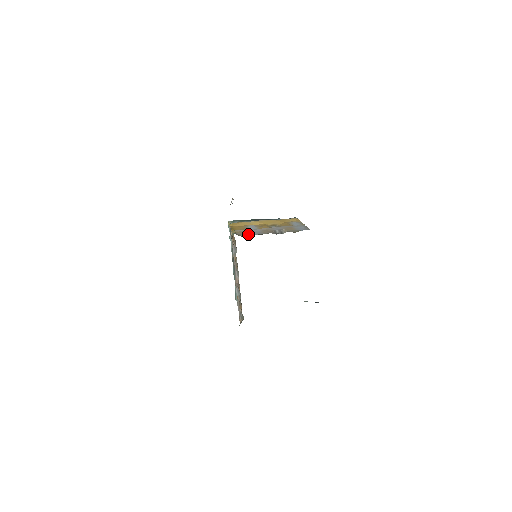
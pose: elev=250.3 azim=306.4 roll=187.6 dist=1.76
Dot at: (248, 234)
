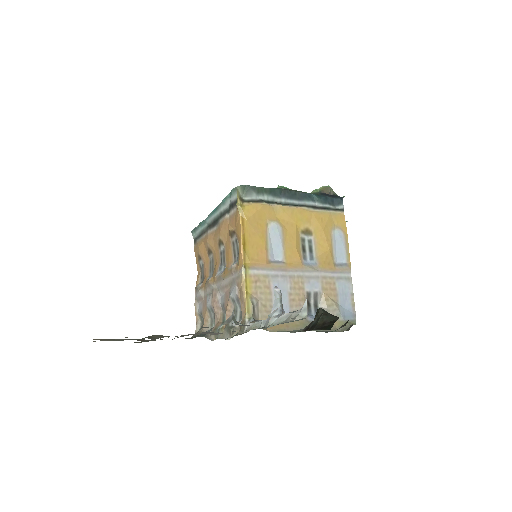
Dot at: (270, 308)
